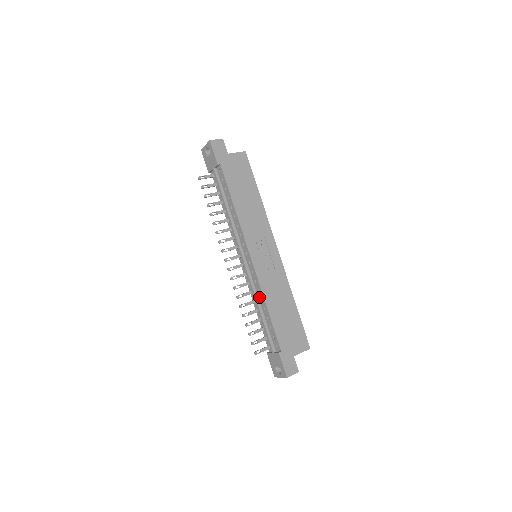
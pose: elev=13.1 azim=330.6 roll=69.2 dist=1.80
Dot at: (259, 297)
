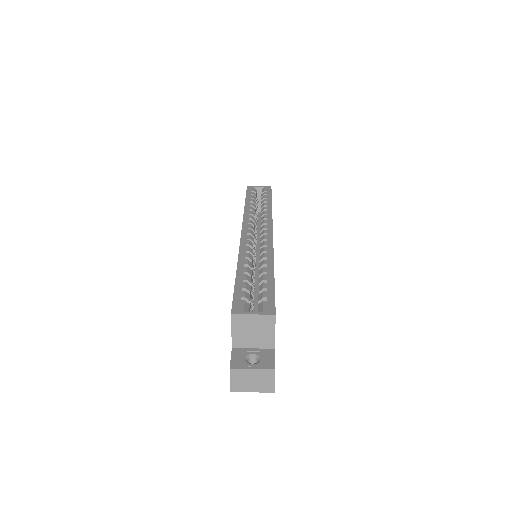
Dot at: occluded
